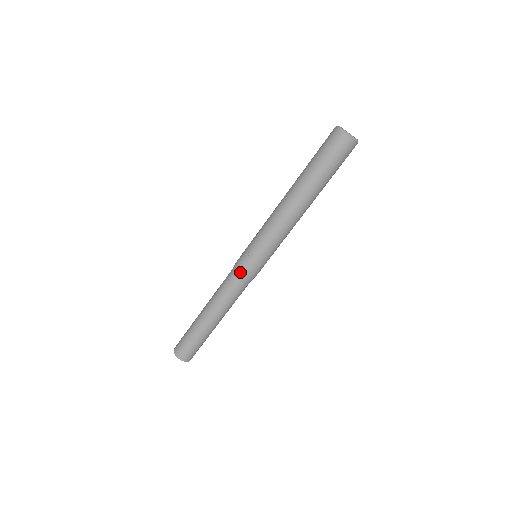
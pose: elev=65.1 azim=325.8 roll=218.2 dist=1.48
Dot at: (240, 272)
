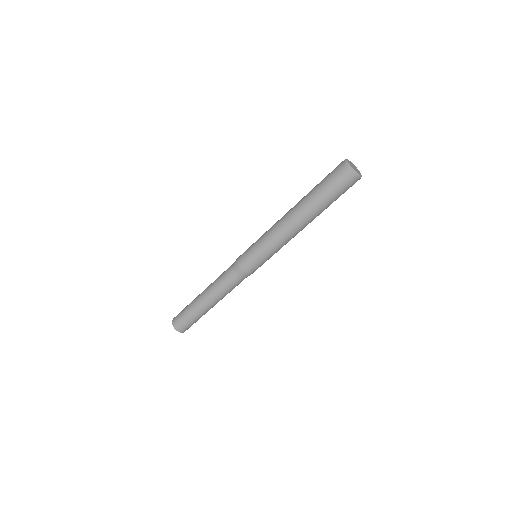
Dot at: (246, 274)
